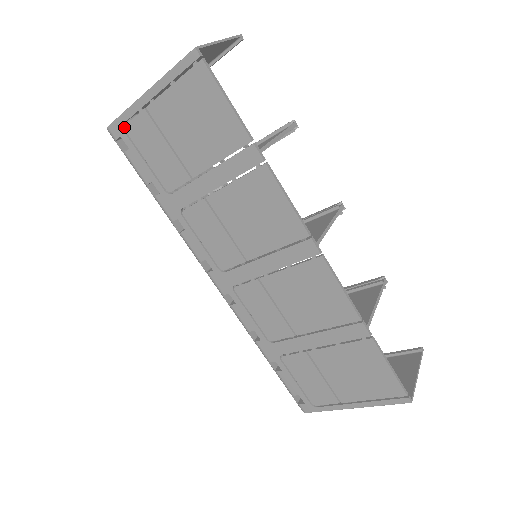
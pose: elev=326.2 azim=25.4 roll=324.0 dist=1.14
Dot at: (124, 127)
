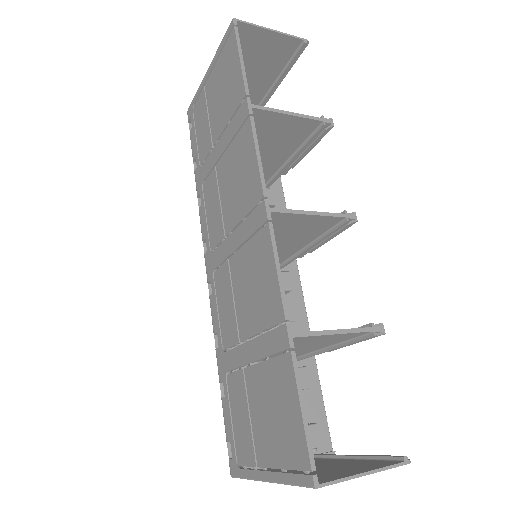
Dot at: occluded
